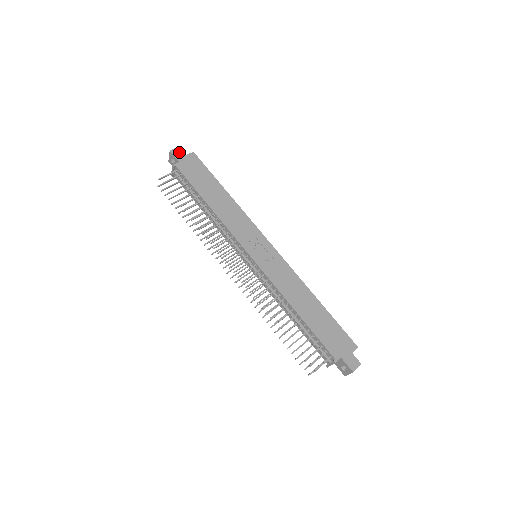
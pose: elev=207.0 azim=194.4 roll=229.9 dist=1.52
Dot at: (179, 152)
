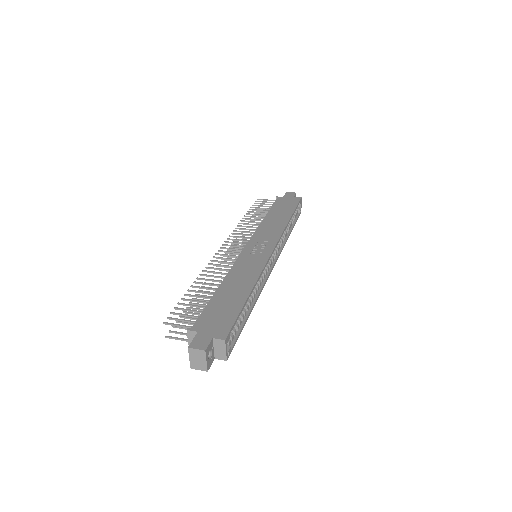
Dot at: (291, 194)
